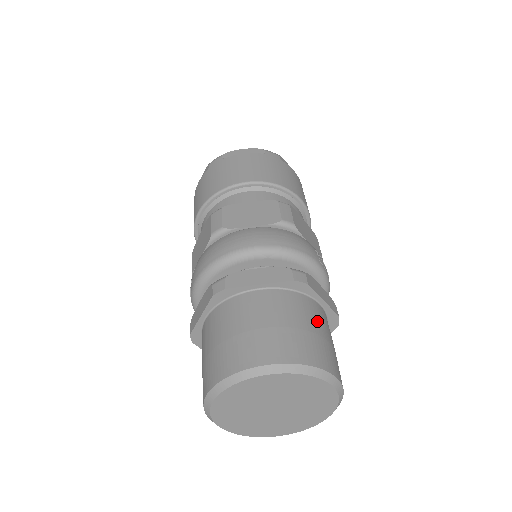
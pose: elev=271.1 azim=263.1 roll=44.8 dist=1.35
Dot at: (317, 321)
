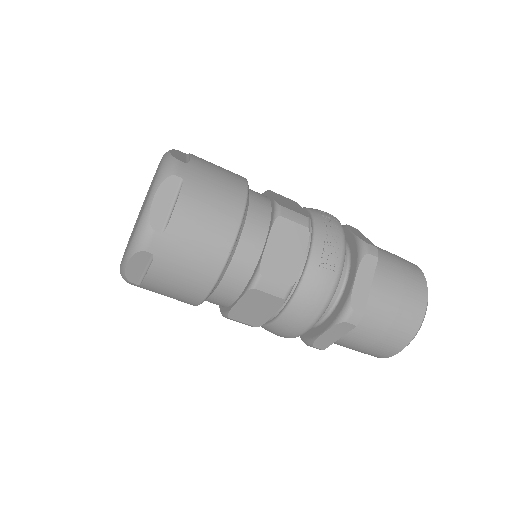
Dot at: (386, 305)
